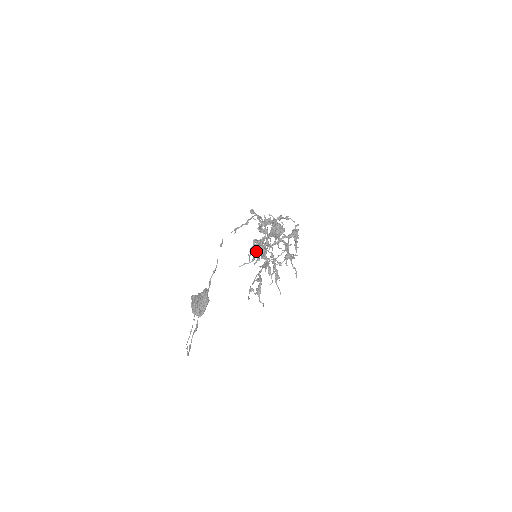
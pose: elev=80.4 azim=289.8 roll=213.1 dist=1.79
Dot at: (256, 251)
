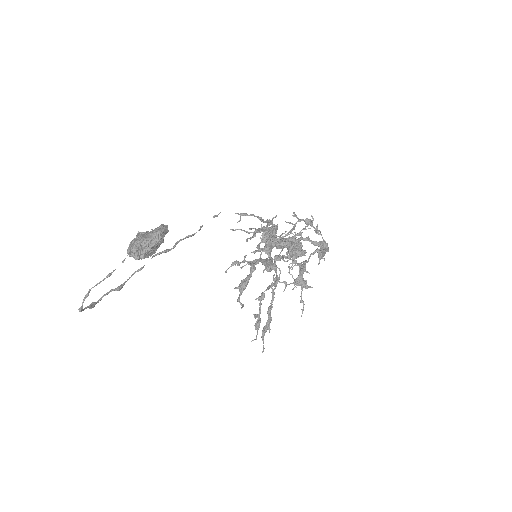
Dot at: occluded
